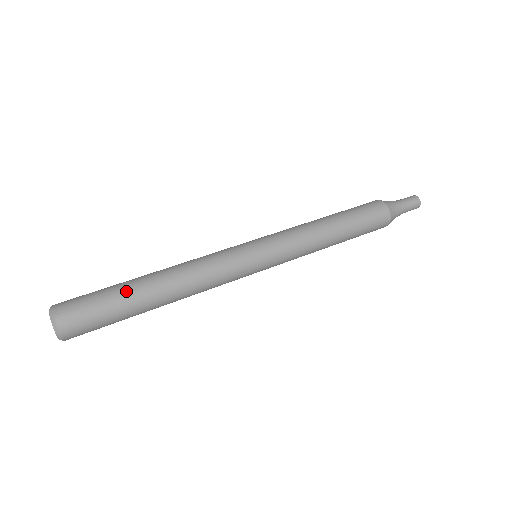
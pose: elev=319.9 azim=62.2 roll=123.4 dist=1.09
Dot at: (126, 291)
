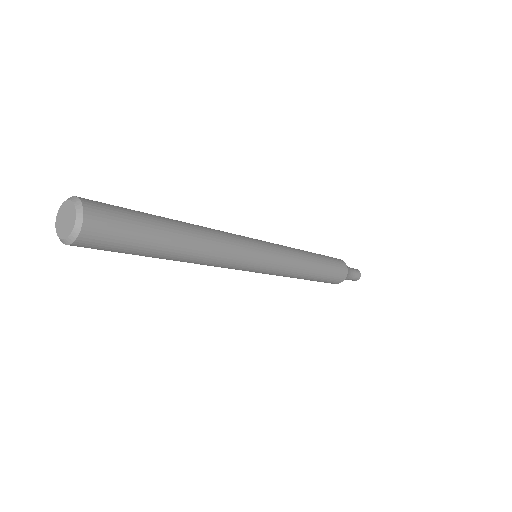
Dot at: (151, 214)
